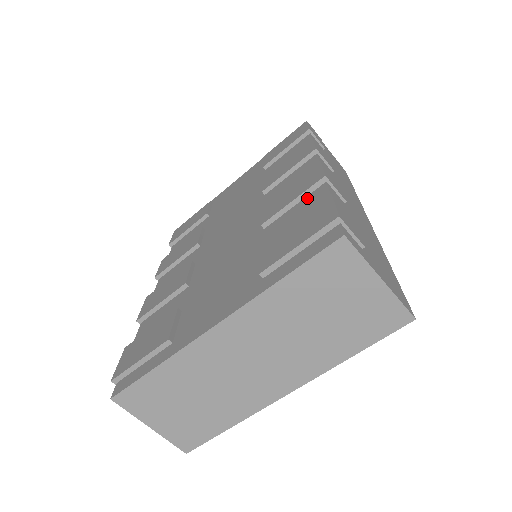
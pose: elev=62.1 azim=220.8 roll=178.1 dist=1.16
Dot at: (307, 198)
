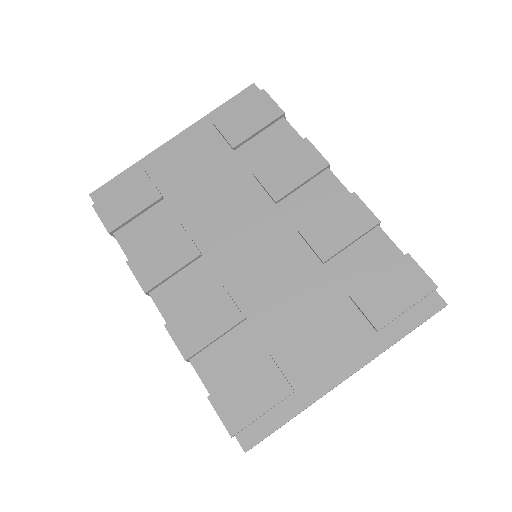
Dot at: (365, 240)
